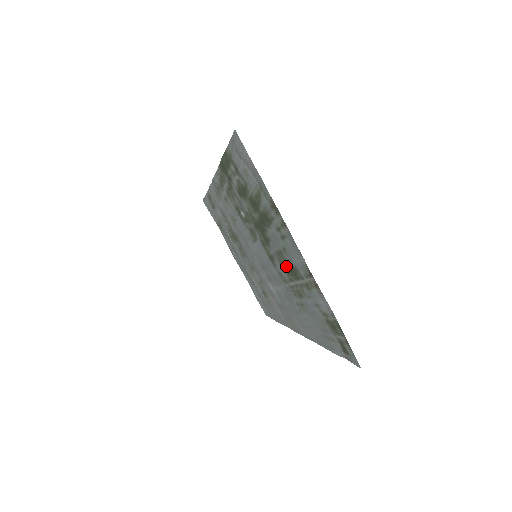
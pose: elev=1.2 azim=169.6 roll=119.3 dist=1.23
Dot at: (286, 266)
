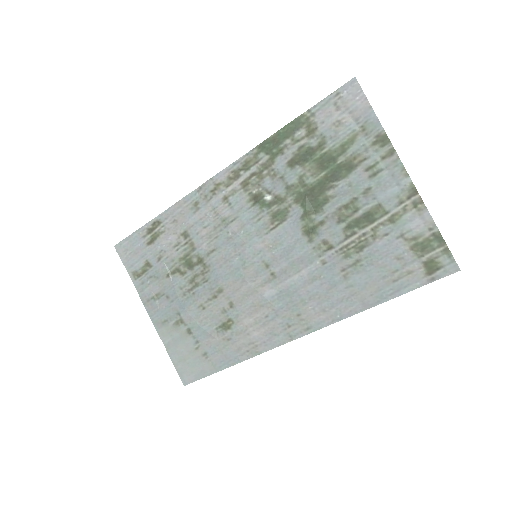
Dot at: (351, 218)
